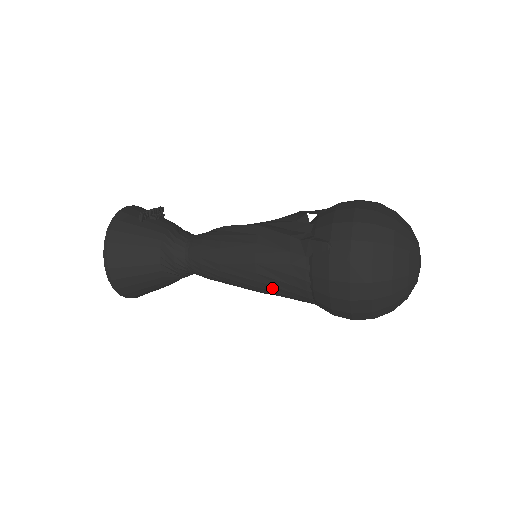
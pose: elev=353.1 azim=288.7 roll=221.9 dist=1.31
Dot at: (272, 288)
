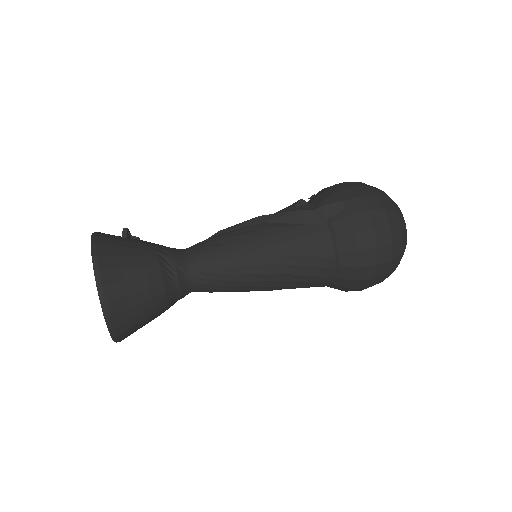
Dot at: (293, 269)
